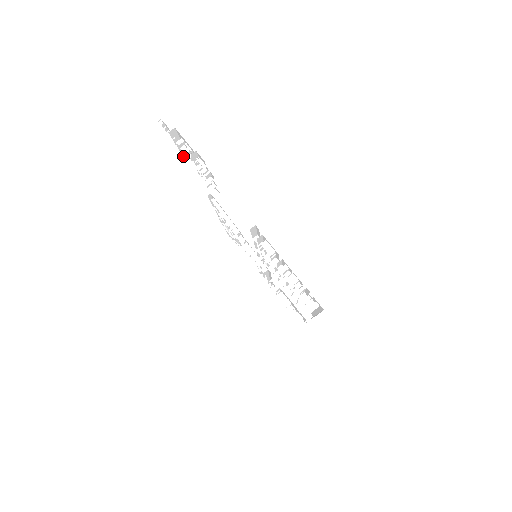
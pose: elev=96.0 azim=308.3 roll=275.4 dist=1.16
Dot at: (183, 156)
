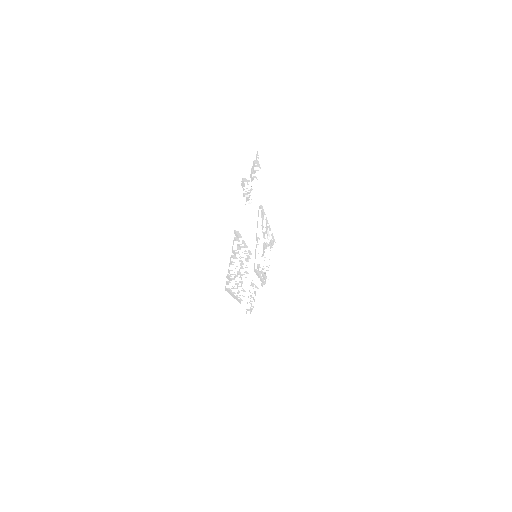
Dot at: (252, 176)
